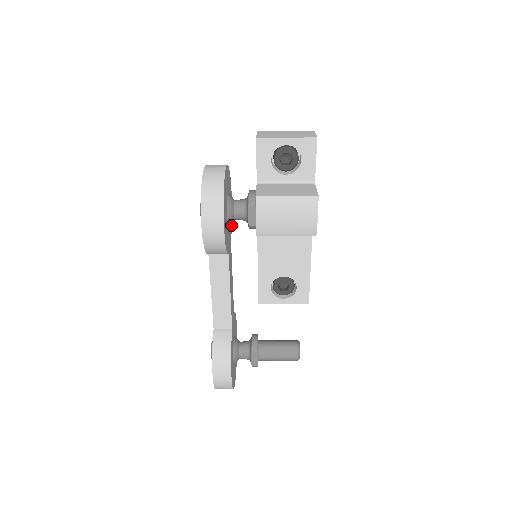
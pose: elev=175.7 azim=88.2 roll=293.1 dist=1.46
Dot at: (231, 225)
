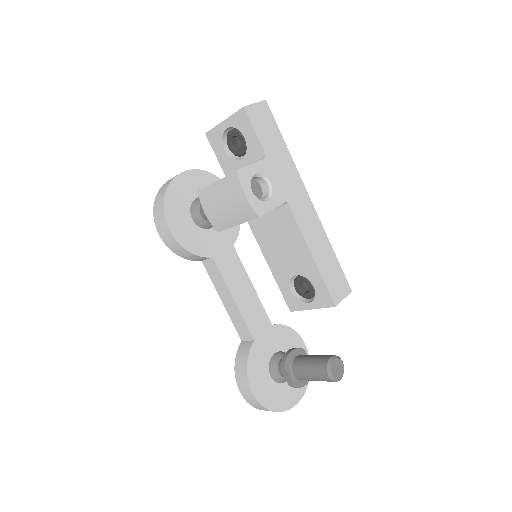
Dot at: (236, 228)
